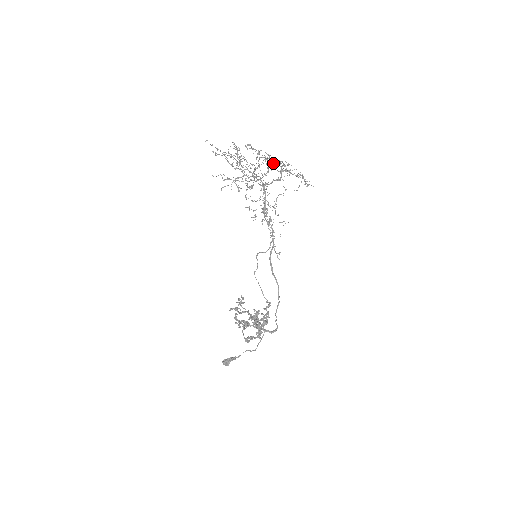
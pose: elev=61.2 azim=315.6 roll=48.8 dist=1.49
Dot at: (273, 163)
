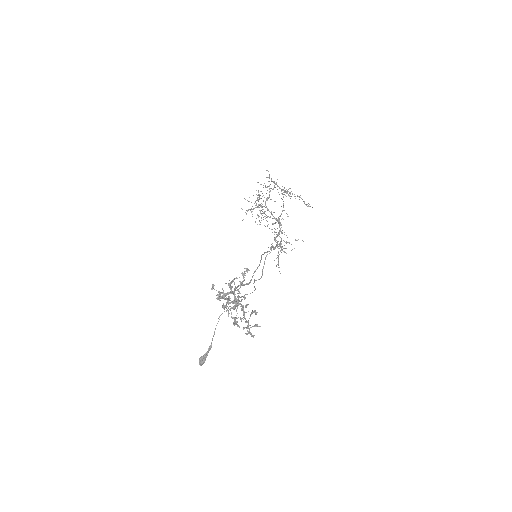
Dot at: (269, 175)
